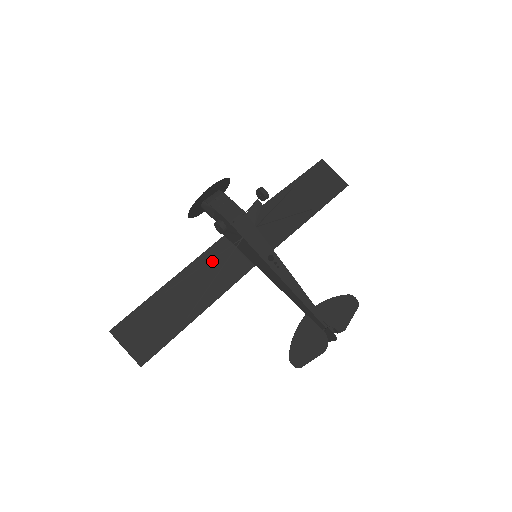
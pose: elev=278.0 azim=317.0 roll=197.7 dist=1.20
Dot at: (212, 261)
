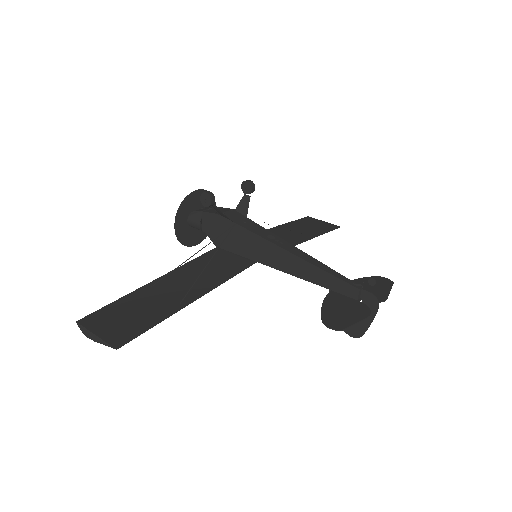
Dot at: (206, 263)
